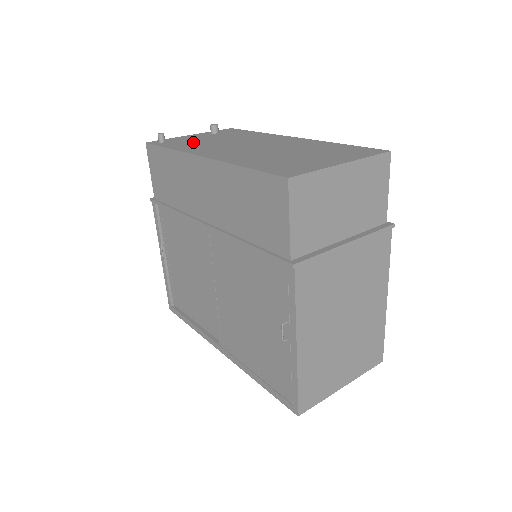
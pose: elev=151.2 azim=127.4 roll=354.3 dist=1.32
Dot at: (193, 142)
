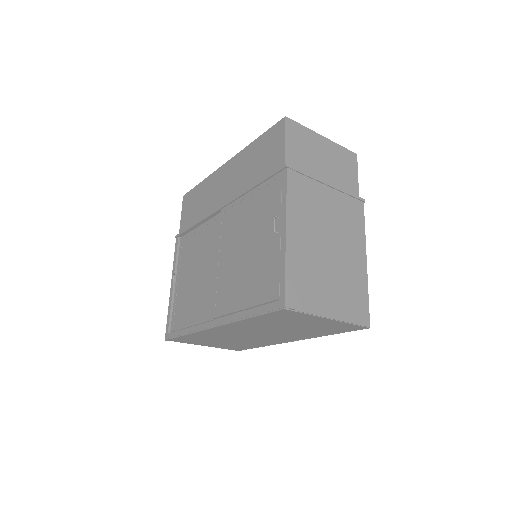
Dot at: occluded
